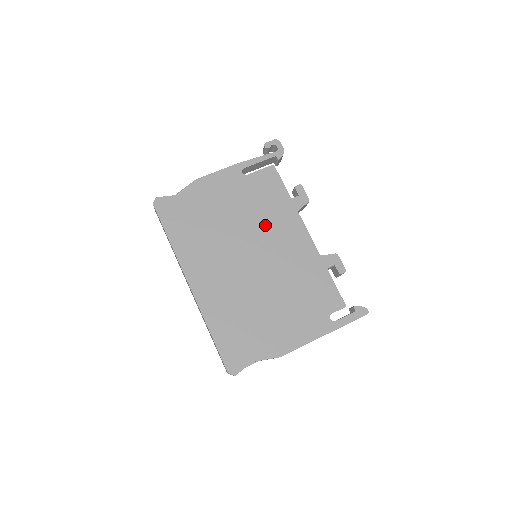
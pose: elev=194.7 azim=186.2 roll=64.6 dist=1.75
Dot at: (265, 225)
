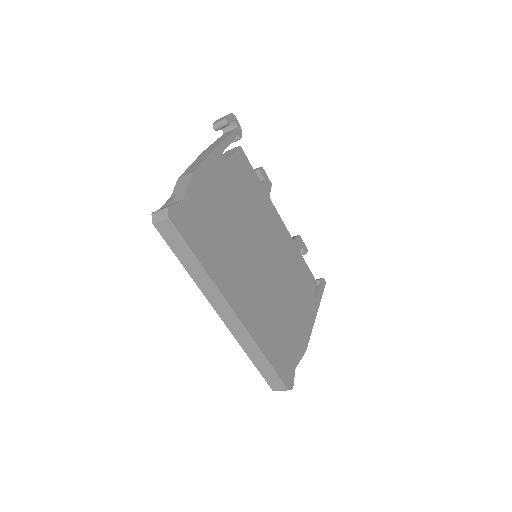
Dot at: (258, 219)
